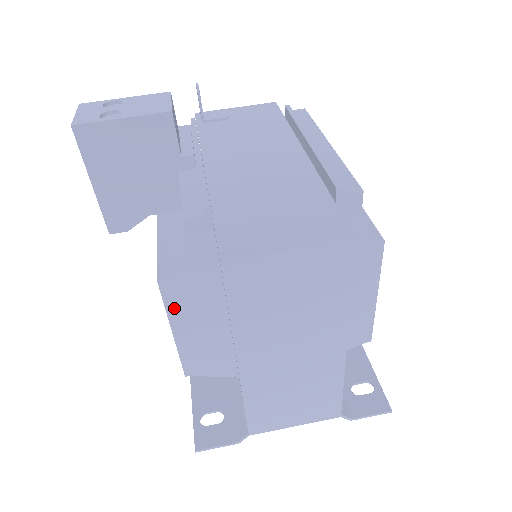
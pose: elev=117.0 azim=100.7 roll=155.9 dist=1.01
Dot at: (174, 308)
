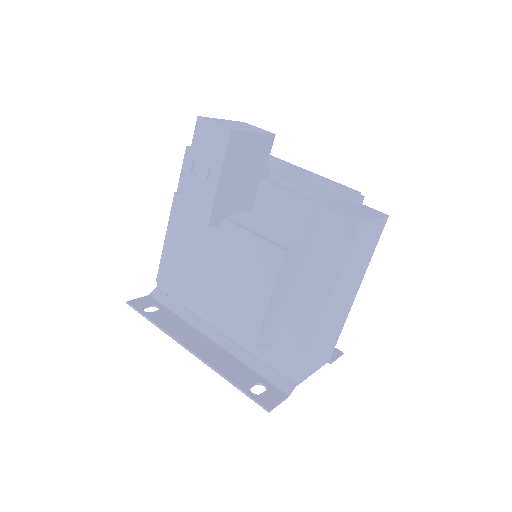
Dot at: (280, 278)
